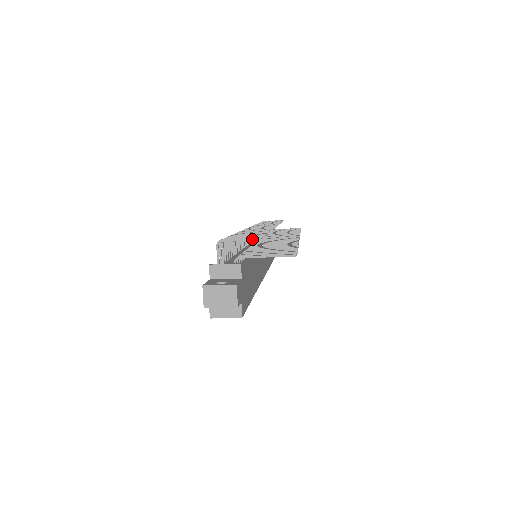
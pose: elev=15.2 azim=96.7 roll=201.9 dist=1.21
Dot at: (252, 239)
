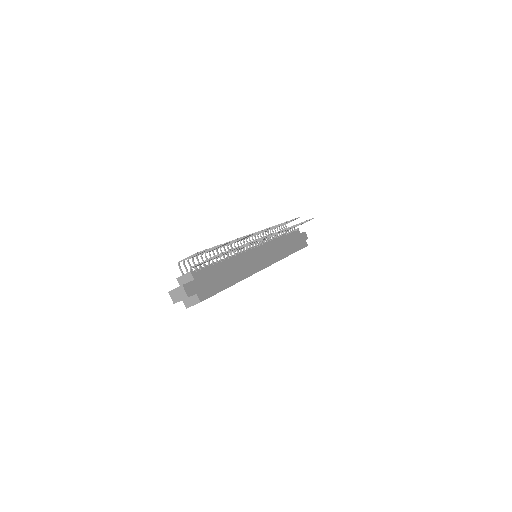
Dot at: (193, 255)
